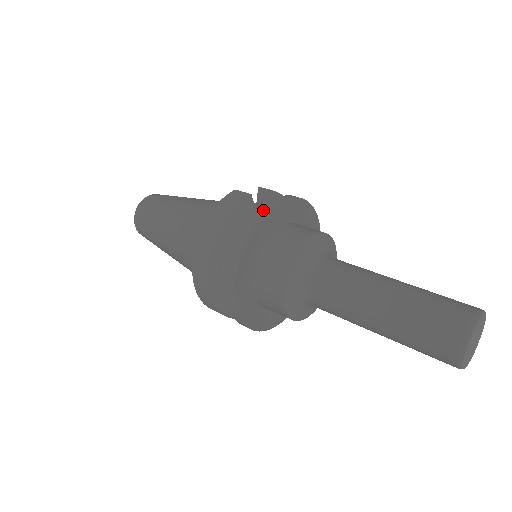
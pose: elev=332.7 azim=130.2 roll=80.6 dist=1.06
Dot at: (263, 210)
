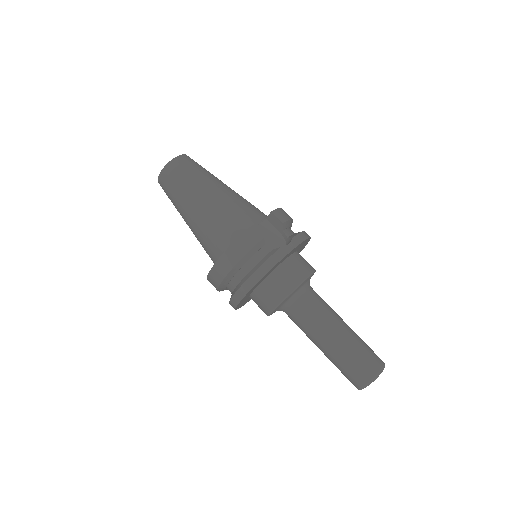
Dot at: (270, 264)
